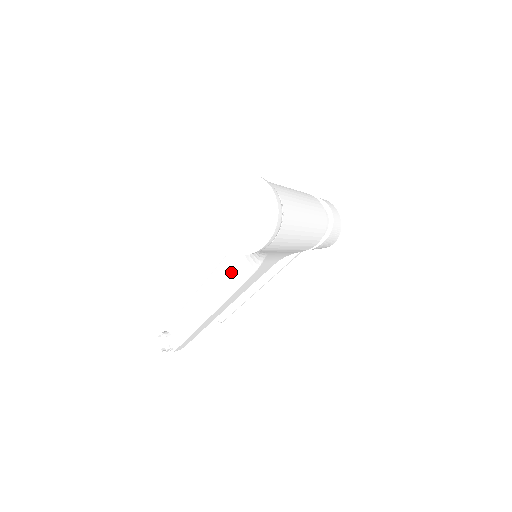
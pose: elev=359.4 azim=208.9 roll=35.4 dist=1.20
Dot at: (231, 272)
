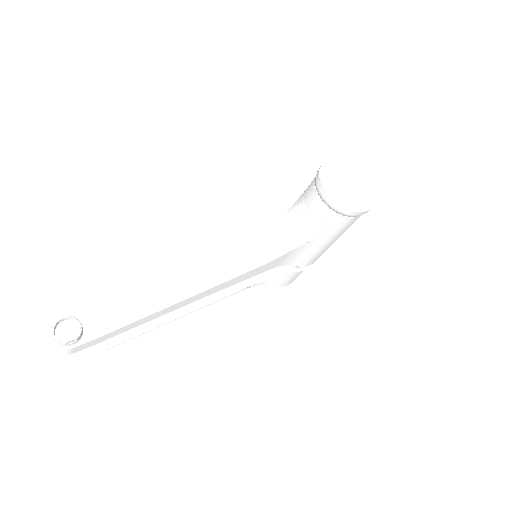
Dot at: (237, 258)
